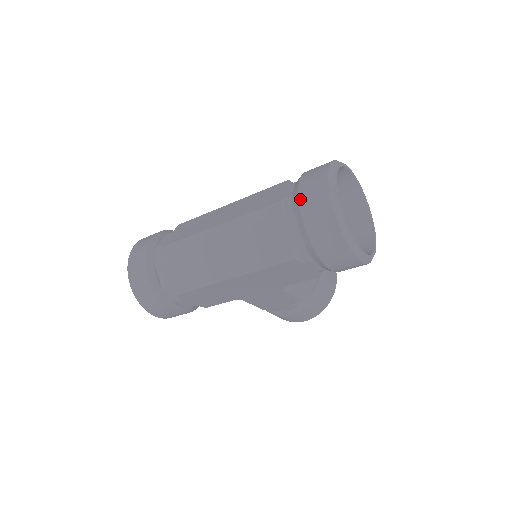
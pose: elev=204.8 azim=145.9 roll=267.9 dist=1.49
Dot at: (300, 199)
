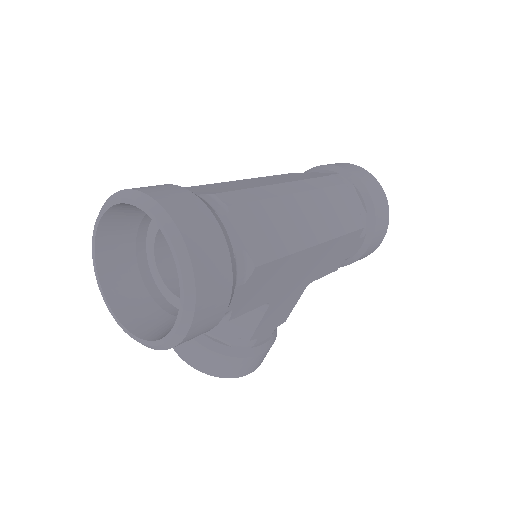
Dot at: (355, 174)
